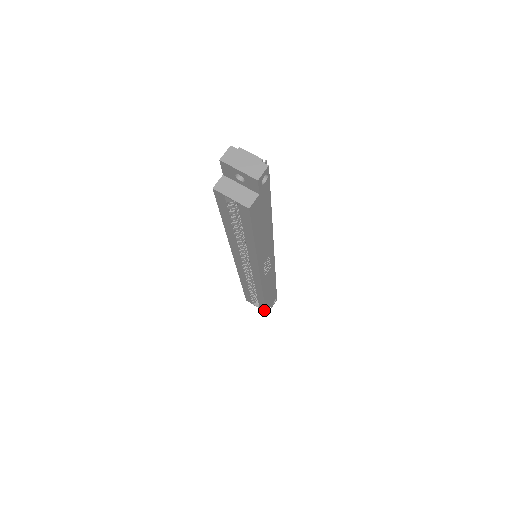
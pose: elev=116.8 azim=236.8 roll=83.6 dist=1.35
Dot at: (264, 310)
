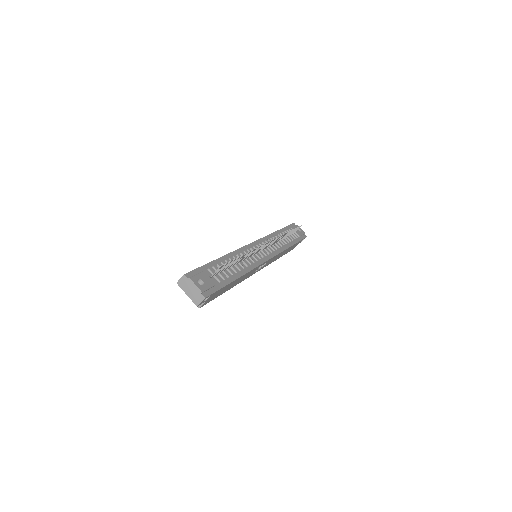
Dot at: occluded
